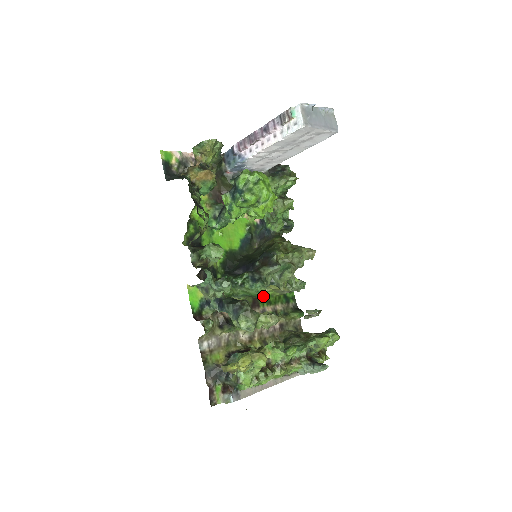
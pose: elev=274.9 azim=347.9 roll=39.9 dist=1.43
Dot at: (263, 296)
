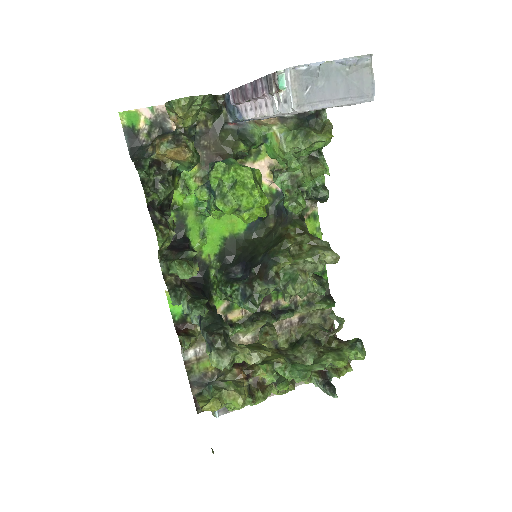
Dot at: occluded
